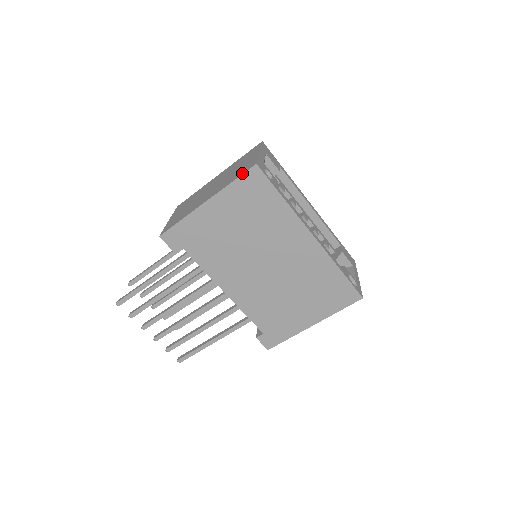
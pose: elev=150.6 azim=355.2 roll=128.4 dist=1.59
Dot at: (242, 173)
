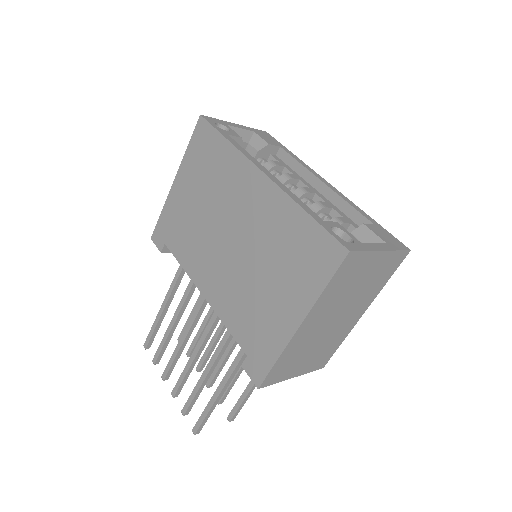
Dot at: (195, 133)
